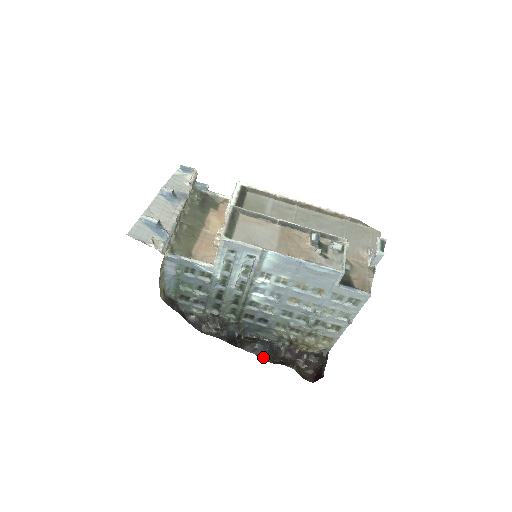
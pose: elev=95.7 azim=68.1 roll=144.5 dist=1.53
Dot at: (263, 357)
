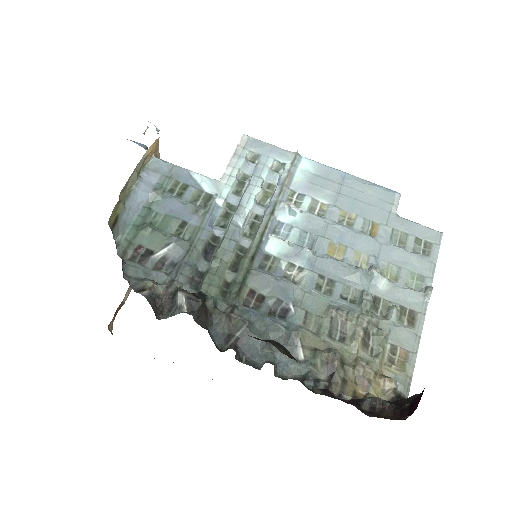
Dot at: (290, 357)
